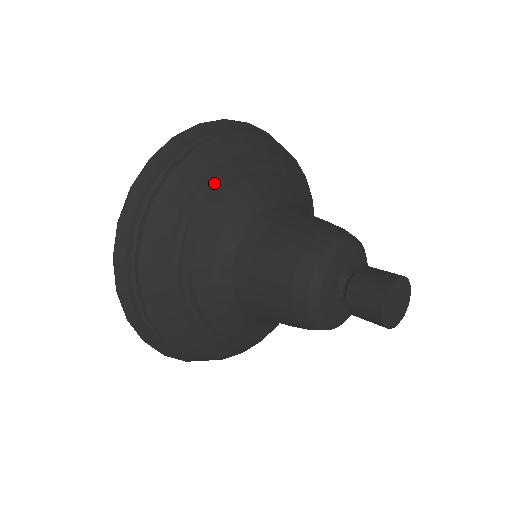
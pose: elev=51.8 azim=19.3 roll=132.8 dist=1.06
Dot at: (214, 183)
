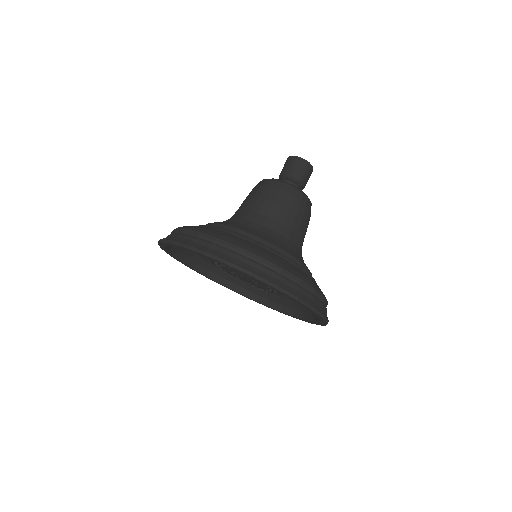
Dot at: occluded
